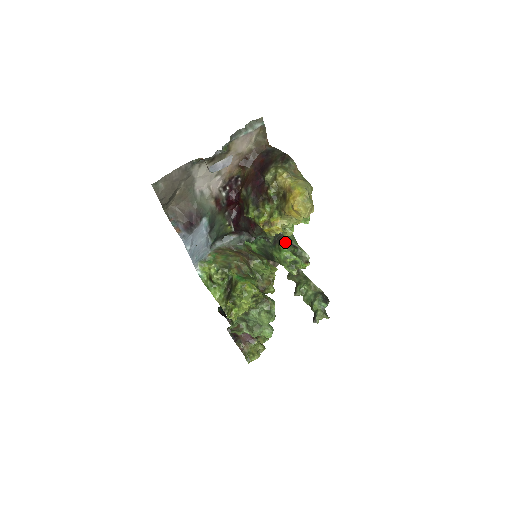
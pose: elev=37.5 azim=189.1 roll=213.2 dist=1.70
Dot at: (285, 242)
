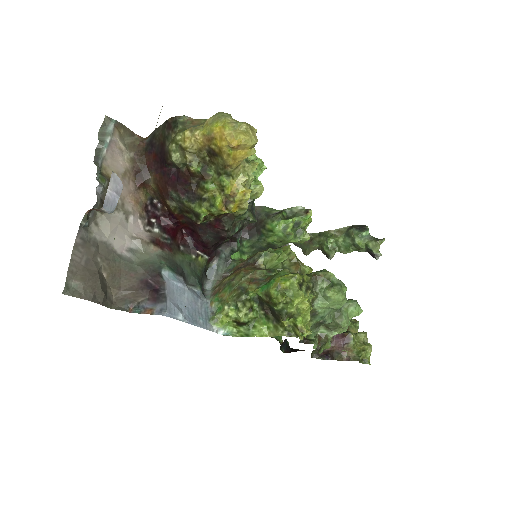
Dot at: (266, 219)
